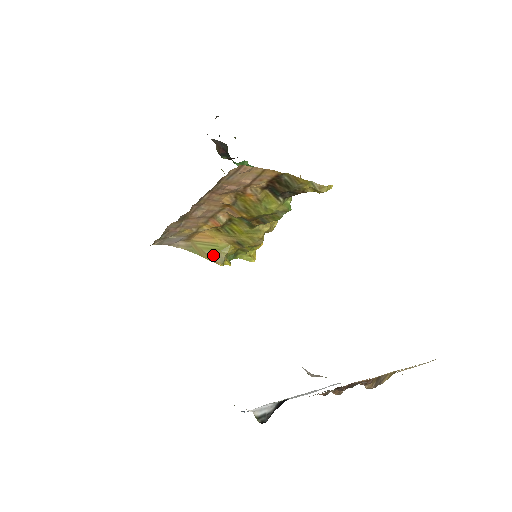
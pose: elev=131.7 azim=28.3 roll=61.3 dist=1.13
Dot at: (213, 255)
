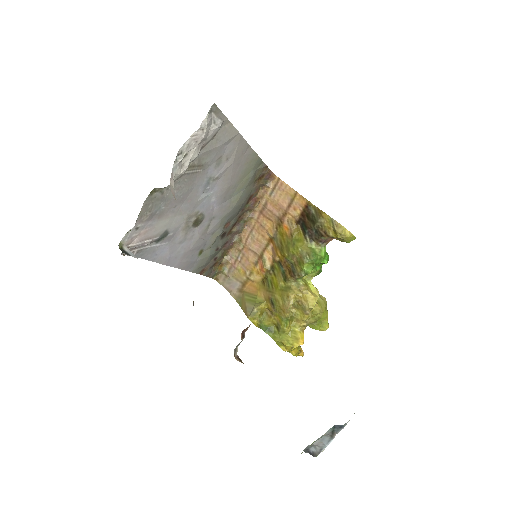
Dot at: (249, 307)
